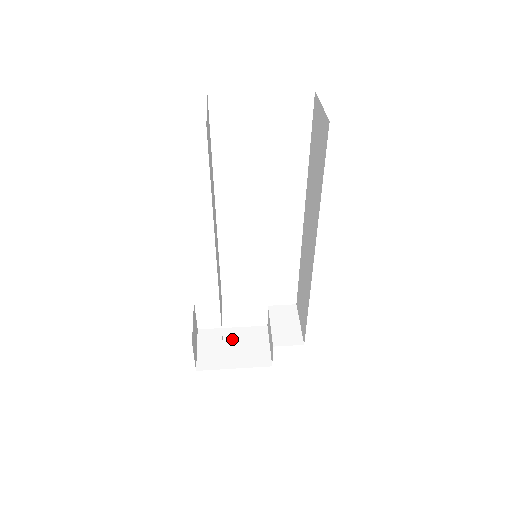
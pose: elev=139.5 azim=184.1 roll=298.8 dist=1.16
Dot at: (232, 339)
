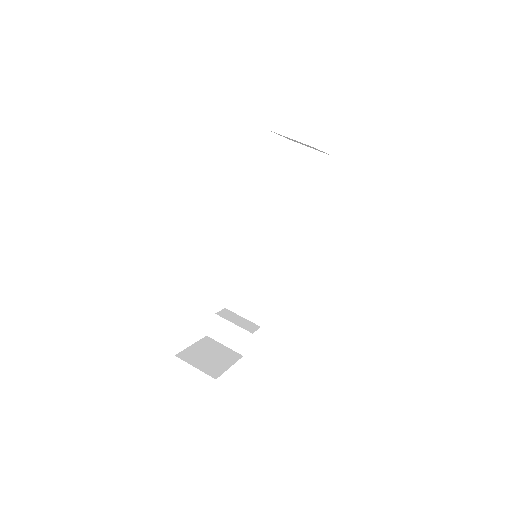
Dot at: (203, 351)
